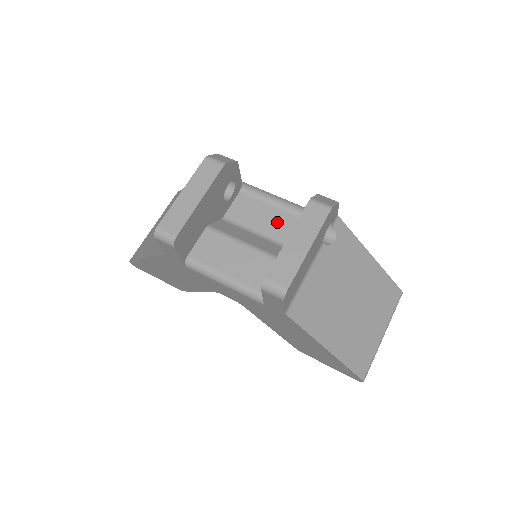
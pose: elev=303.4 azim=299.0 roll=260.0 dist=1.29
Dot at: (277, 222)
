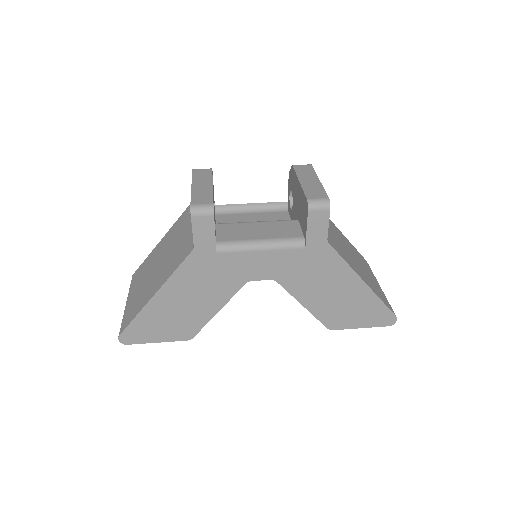
Dot at: (262, 219)
